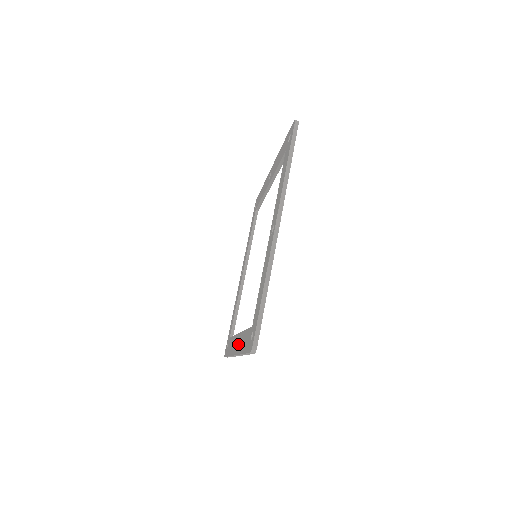
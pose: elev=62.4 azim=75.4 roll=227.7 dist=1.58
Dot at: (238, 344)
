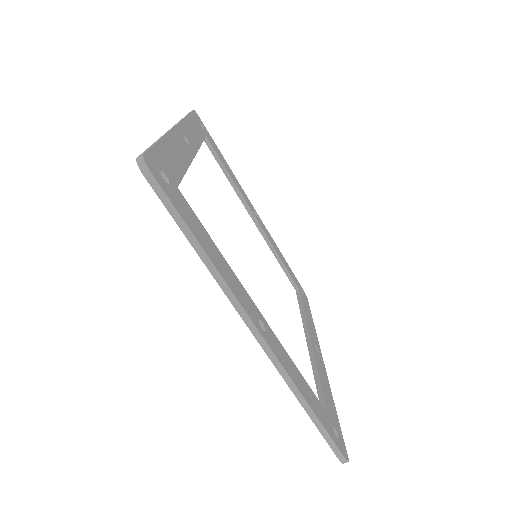
Dot at: occluded
